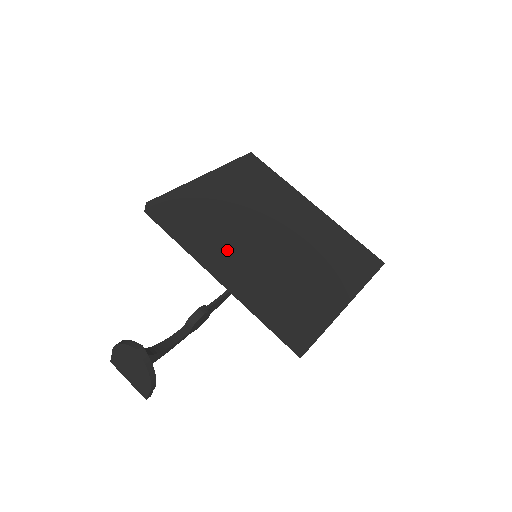
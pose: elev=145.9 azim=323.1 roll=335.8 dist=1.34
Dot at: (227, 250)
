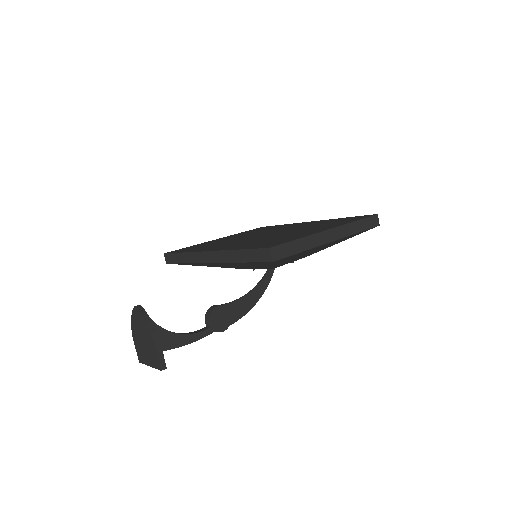
Dot at: (218, 246)
